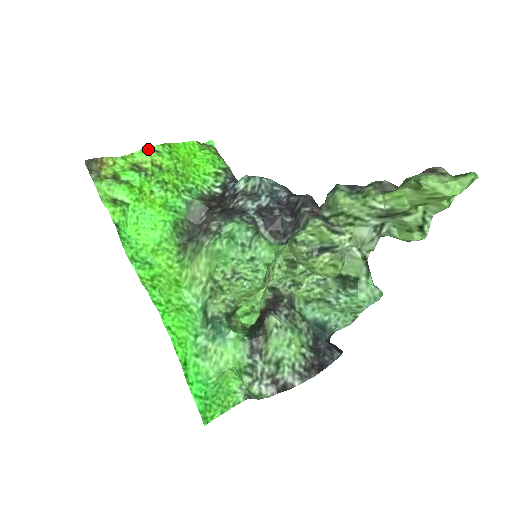
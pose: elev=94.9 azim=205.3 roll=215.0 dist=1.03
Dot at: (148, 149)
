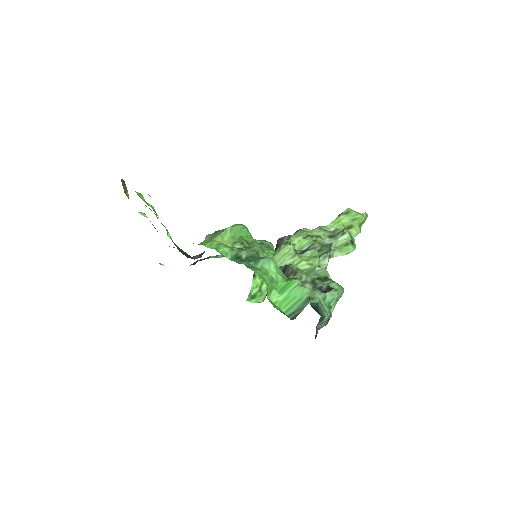
Dot at: occluded
